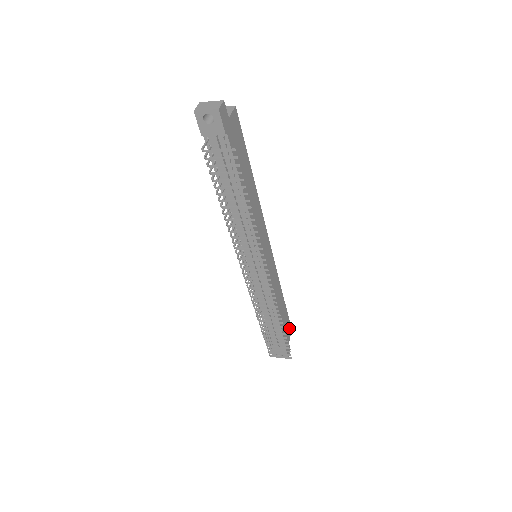
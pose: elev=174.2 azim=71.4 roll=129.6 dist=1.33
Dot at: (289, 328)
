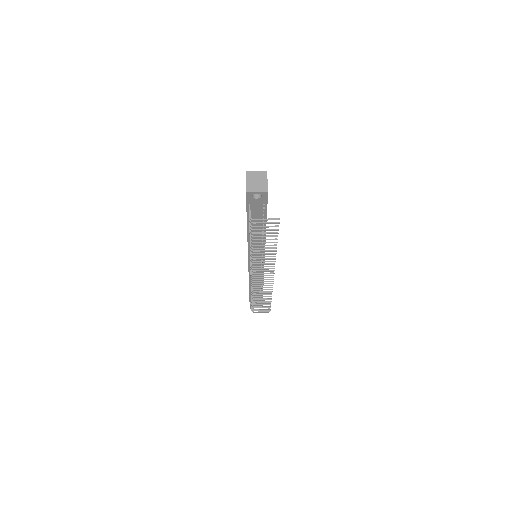
Dot at: occluded
